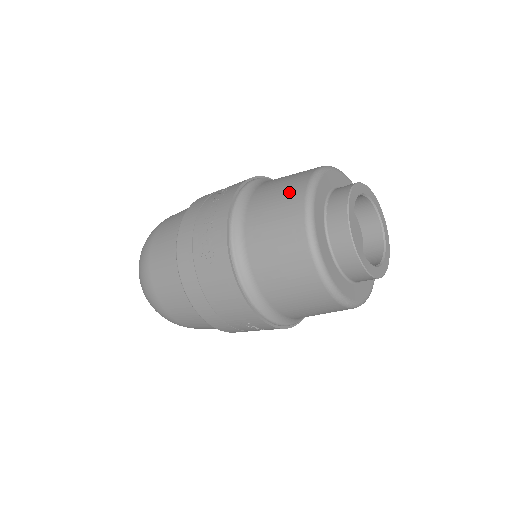
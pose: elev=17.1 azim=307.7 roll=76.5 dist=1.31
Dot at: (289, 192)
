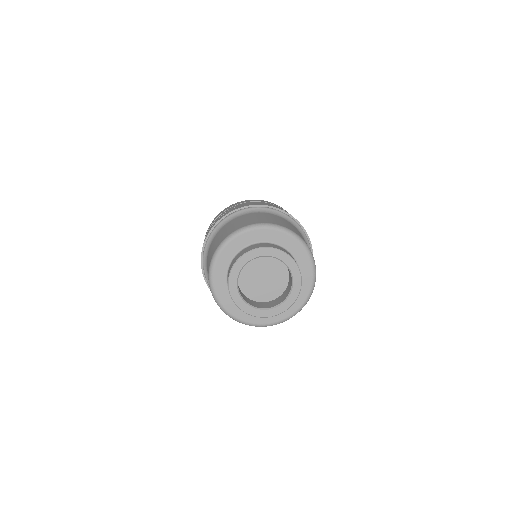
Dot at: (221, 238)
